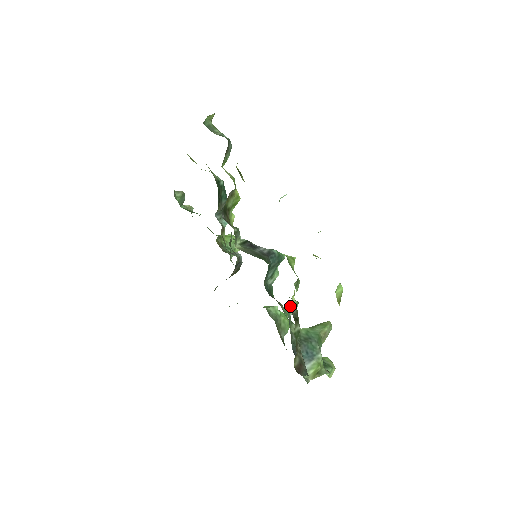
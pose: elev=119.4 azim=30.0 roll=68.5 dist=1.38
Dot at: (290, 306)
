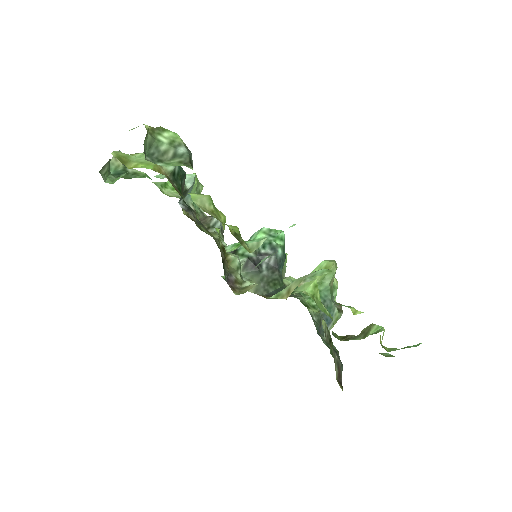
Dot at: (314, 313)
